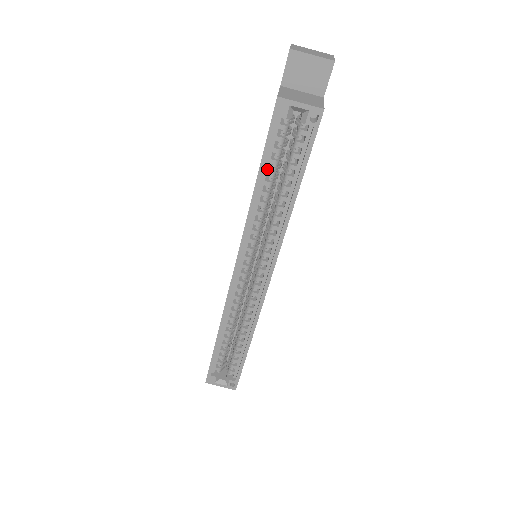
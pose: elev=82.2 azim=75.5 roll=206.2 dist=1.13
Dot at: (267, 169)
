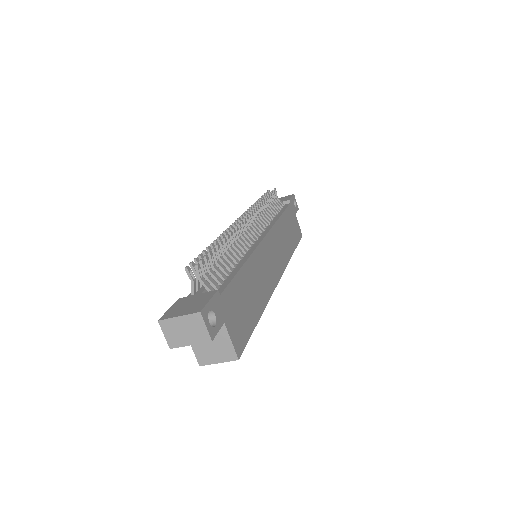
Dot at: occluded
